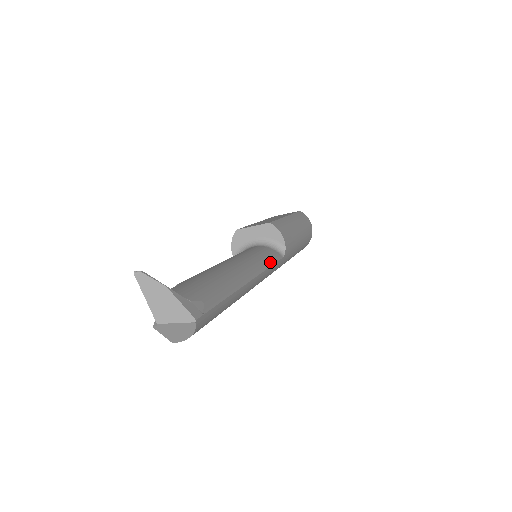
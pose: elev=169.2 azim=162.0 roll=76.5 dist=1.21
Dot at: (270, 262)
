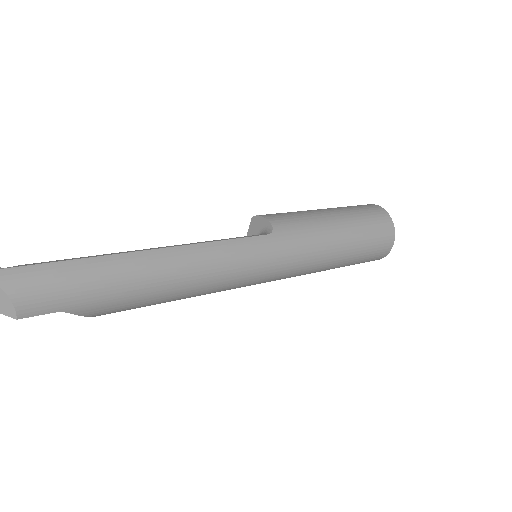
Dot at: (226, 239)
